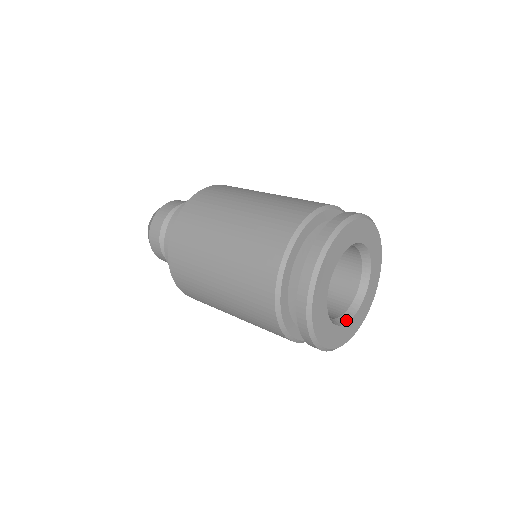
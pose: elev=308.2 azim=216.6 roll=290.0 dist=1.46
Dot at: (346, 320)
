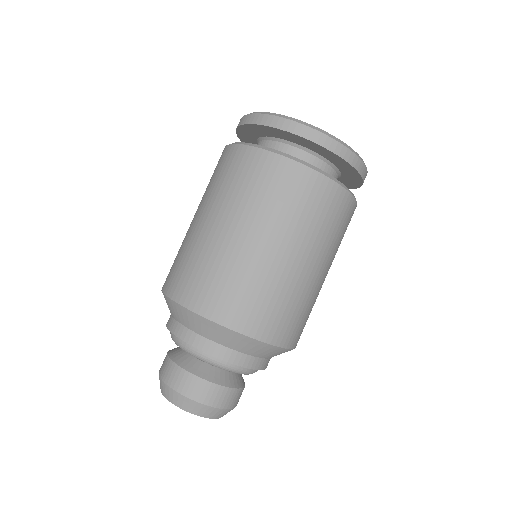
Dot at: occluded
